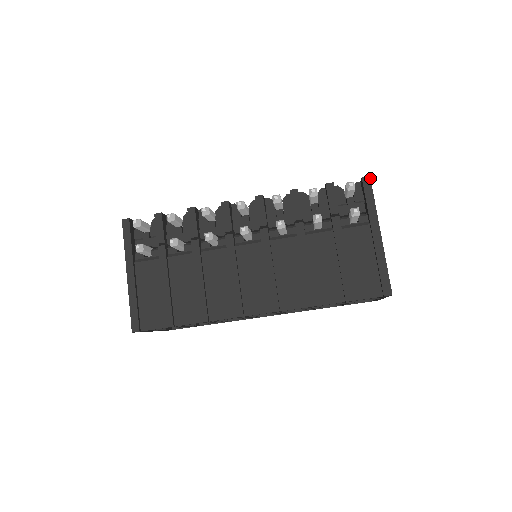
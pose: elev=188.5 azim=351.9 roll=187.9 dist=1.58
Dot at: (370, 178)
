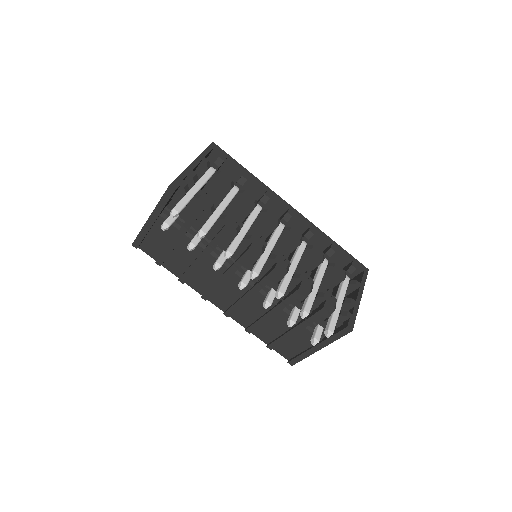
Dot at: occluded
